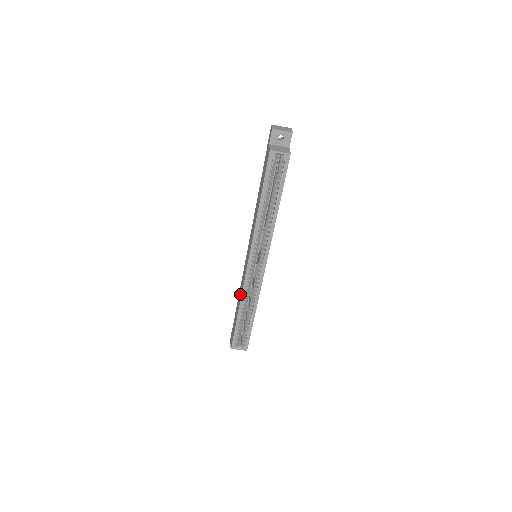
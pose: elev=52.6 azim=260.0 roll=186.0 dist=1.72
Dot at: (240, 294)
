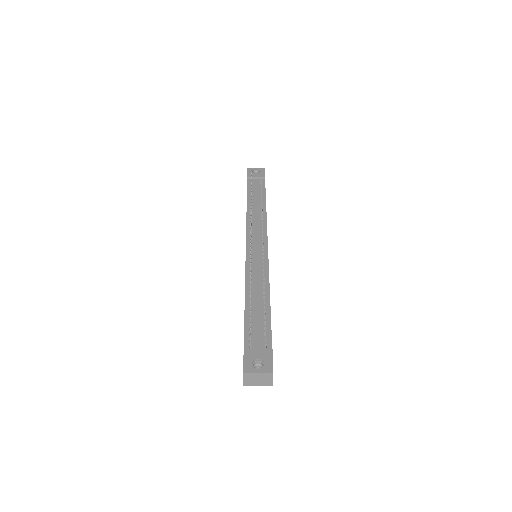
Dot at: occluded
